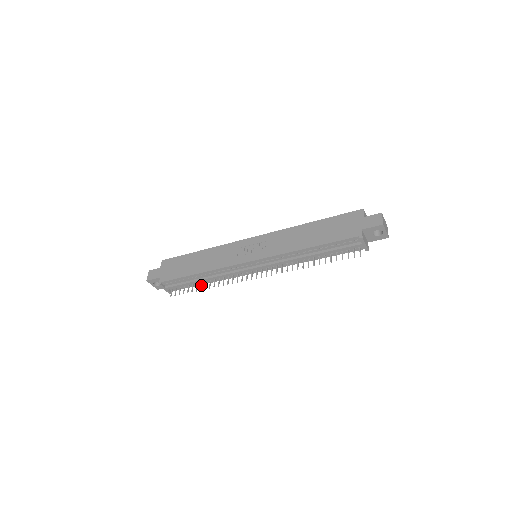
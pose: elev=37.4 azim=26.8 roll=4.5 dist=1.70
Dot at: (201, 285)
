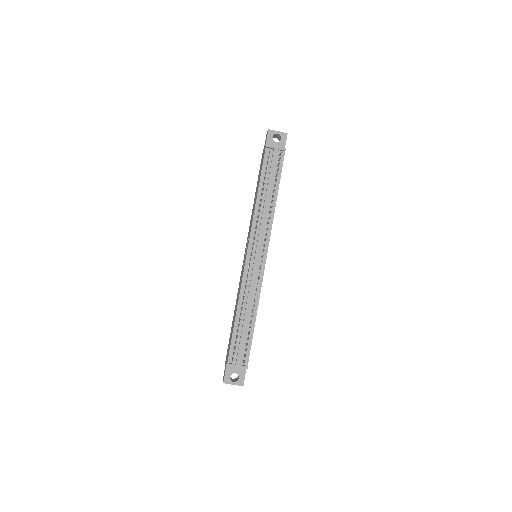
Dot at: (250, 322)
